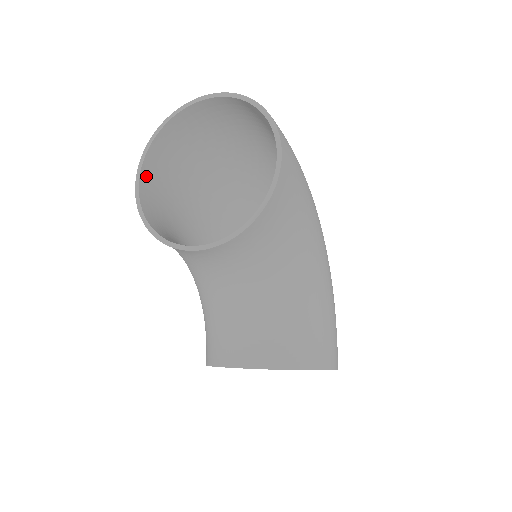
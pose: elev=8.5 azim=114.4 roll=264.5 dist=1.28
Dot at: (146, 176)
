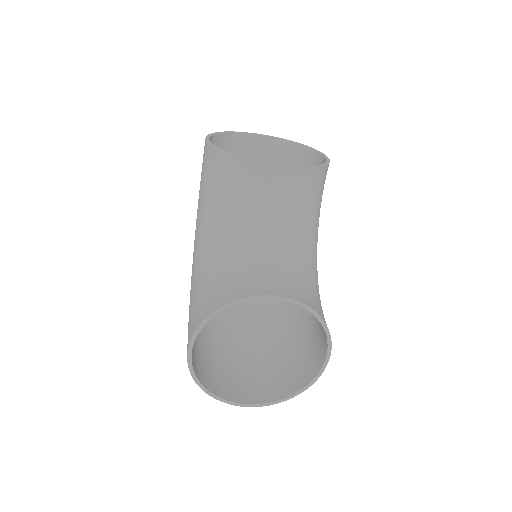
Dot at: occluded
